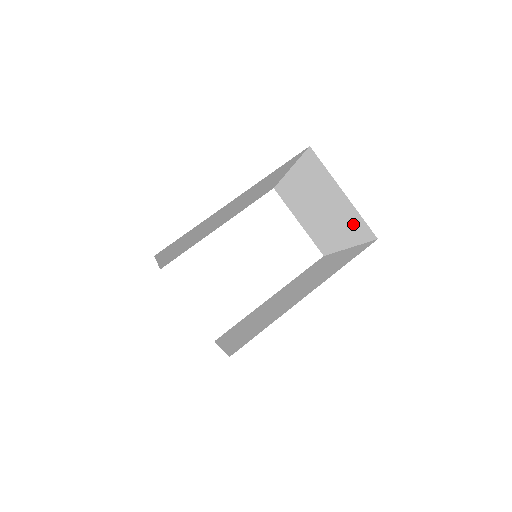
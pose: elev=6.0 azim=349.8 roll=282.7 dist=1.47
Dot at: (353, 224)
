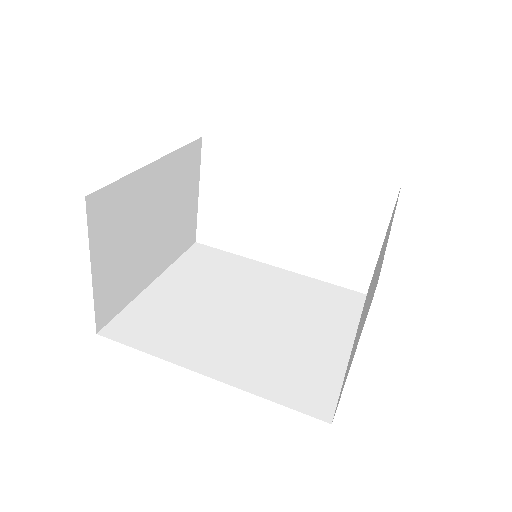
Dot at: occluded
